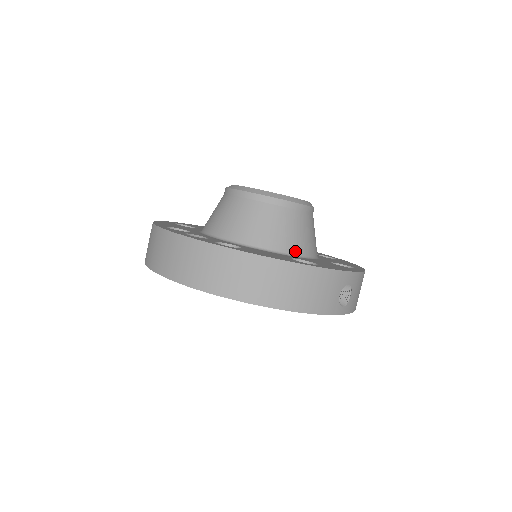
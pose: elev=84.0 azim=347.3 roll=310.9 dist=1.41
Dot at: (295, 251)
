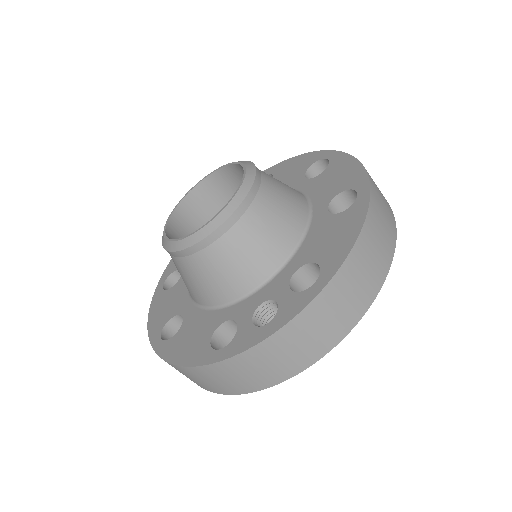
Dot at: (305, 207)
